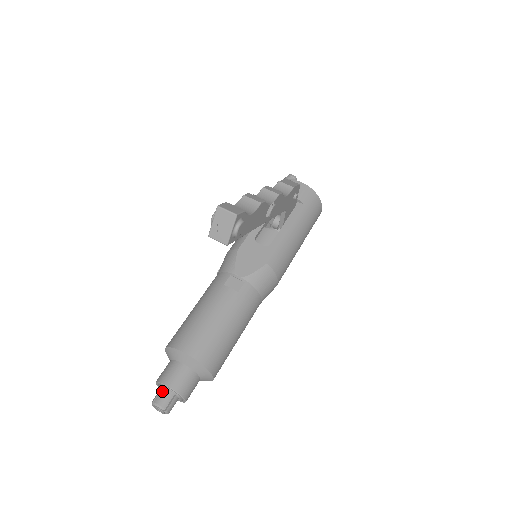
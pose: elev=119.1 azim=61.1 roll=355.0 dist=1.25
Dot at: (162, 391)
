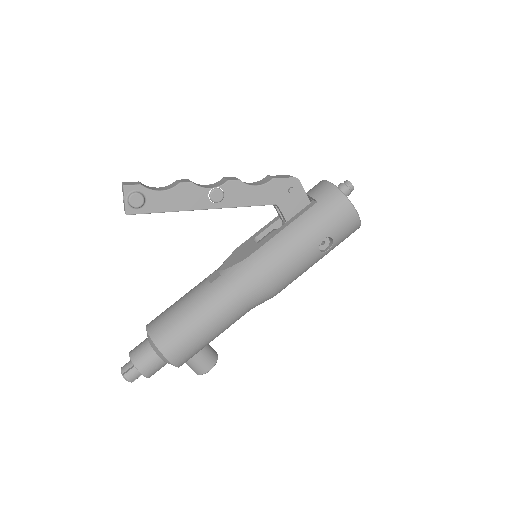
Dot at: (130, 360)
